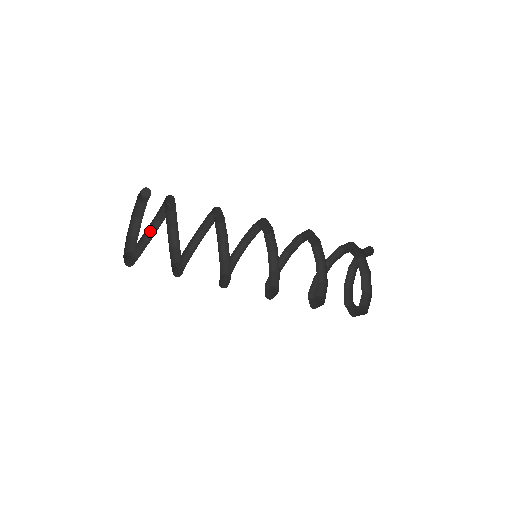
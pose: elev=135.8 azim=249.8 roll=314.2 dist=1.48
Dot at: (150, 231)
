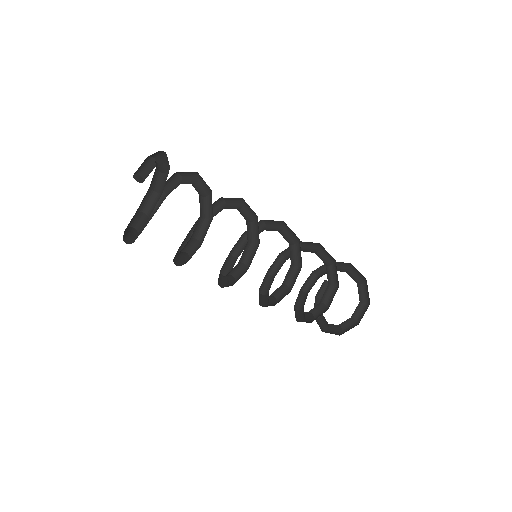
Dot at: (128, 238)
